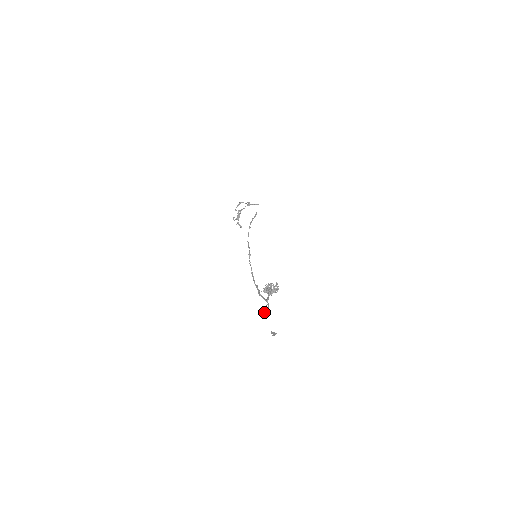
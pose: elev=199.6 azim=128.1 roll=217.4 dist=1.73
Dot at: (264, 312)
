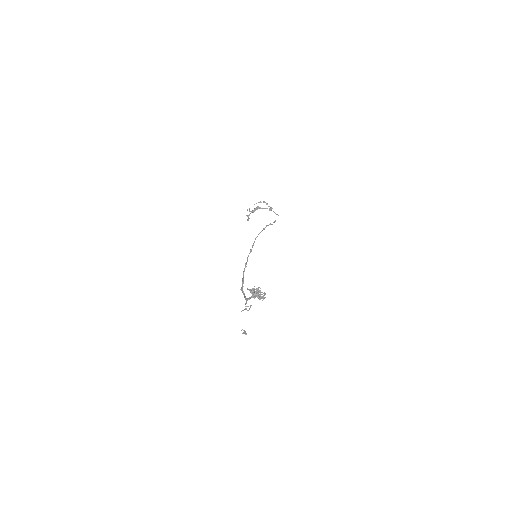
Dot at: (245, 308)
